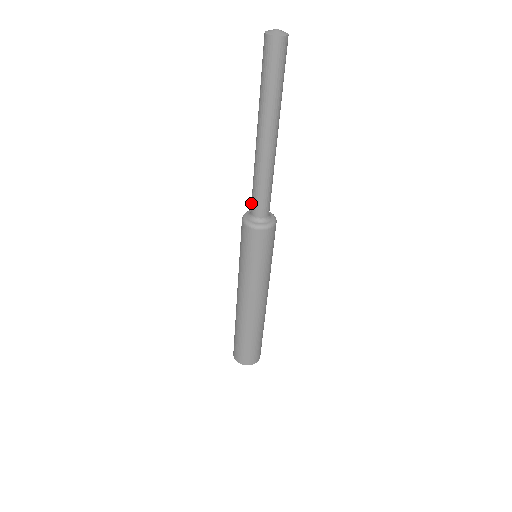
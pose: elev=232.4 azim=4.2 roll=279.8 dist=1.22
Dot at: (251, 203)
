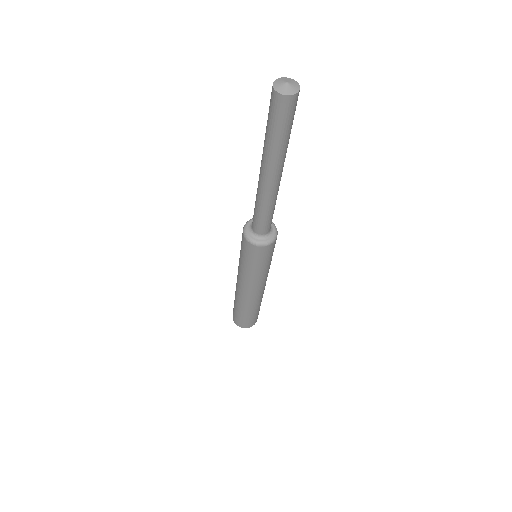
Dot at: (253, 218)
